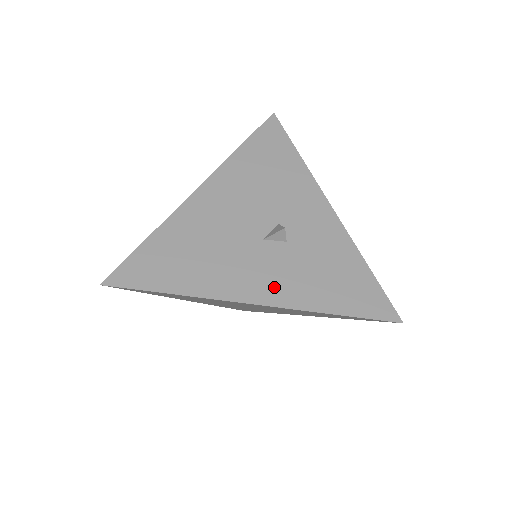
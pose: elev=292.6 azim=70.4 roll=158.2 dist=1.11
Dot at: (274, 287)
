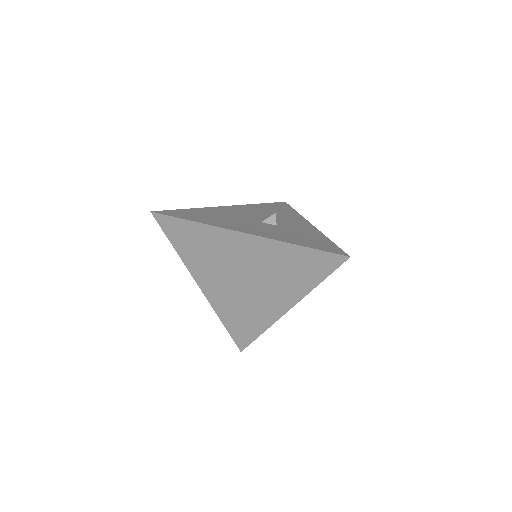
Dot at: (261, 232)
